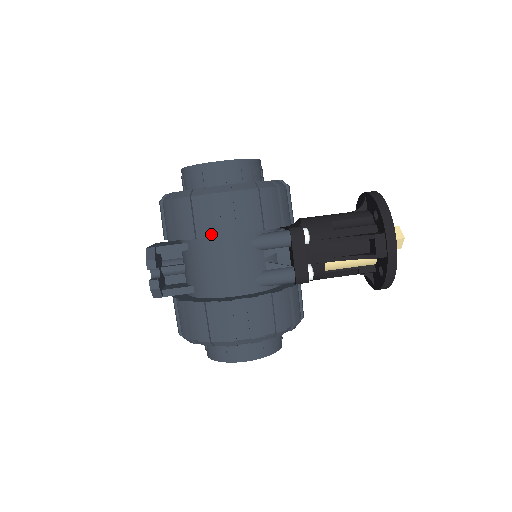
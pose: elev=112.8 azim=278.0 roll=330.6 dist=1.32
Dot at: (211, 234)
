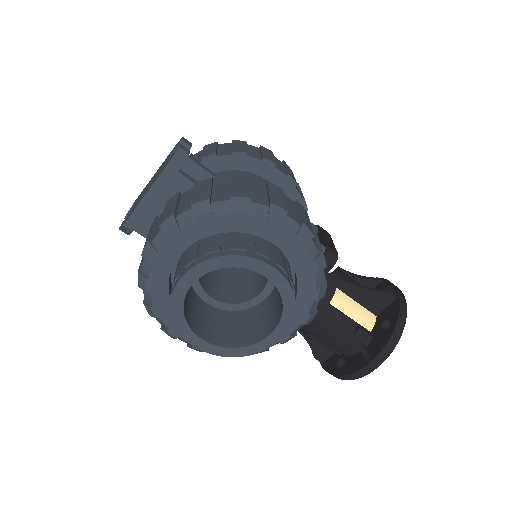
Dot at: occluded
